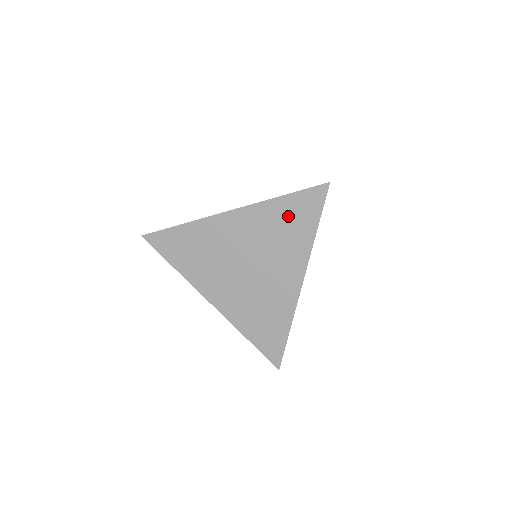
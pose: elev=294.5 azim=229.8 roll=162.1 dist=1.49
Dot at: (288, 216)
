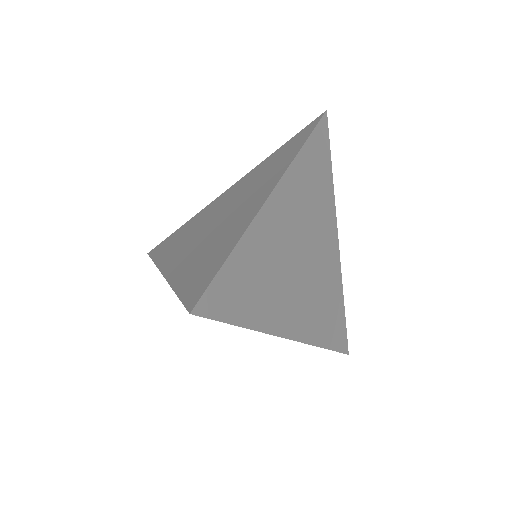
Dot at: (279, 156)
